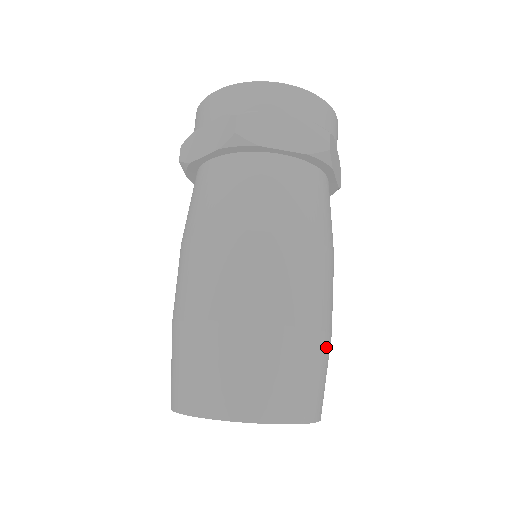
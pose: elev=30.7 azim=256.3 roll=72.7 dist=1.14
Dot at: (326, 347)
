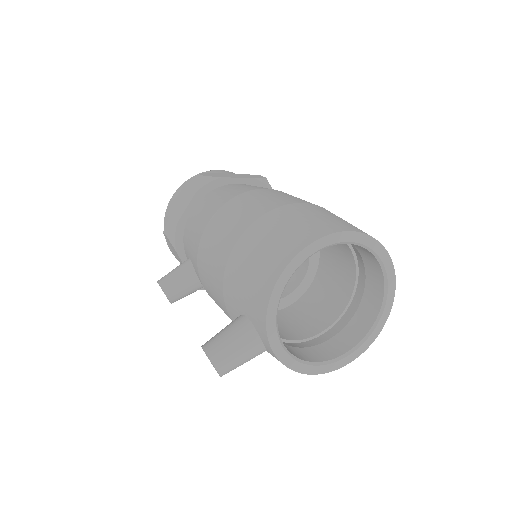
Dot at: occluded
